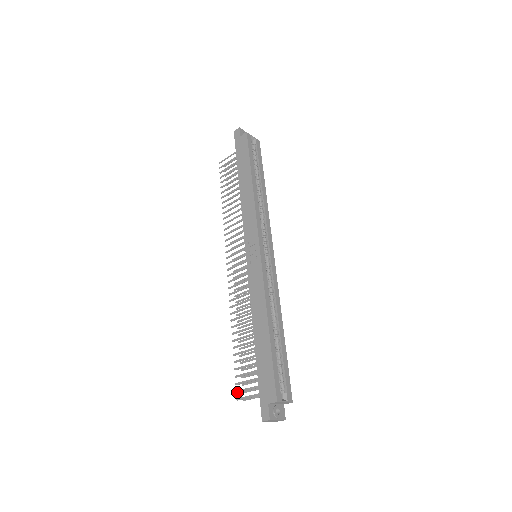
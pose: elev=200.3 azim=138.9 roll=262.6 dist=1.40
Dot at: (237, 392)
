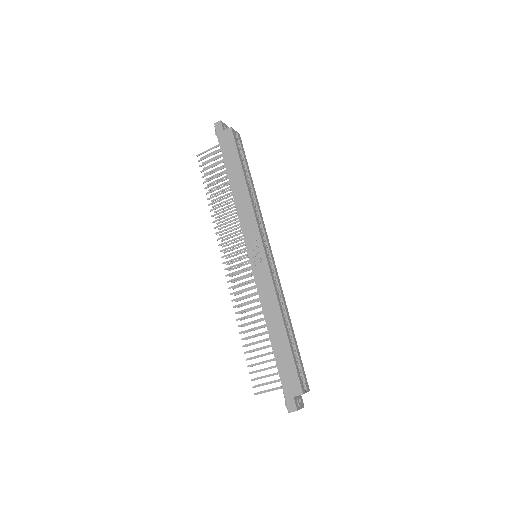
Dot at: (254, 387)
